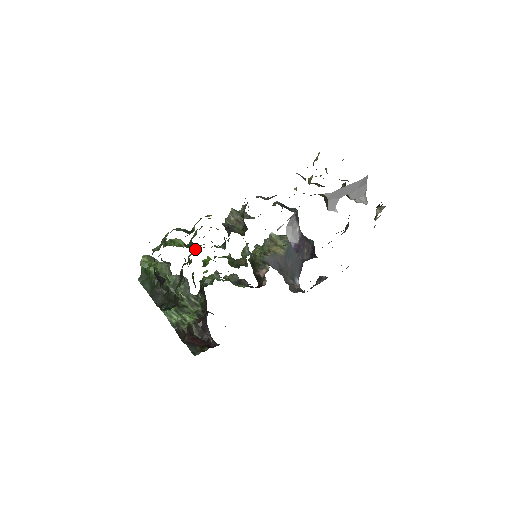
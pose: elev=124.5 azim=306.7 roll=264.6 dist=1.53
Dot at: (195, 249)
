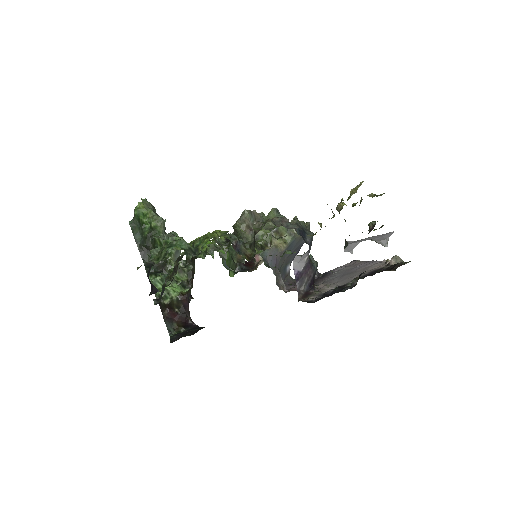
Dot at: occluded
